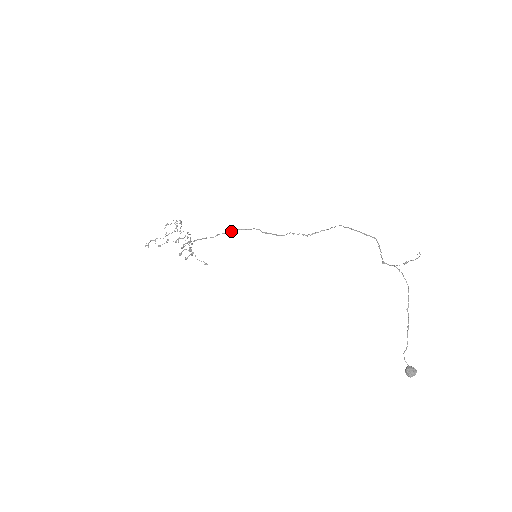
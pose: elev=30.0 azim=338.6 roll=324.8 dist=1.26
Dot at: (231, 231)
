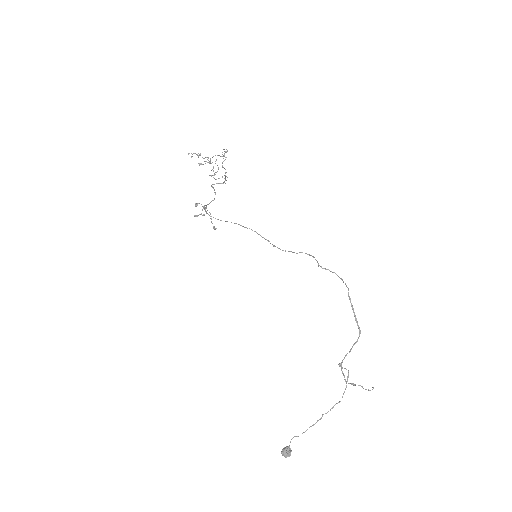
Dot at: (241, 225)
